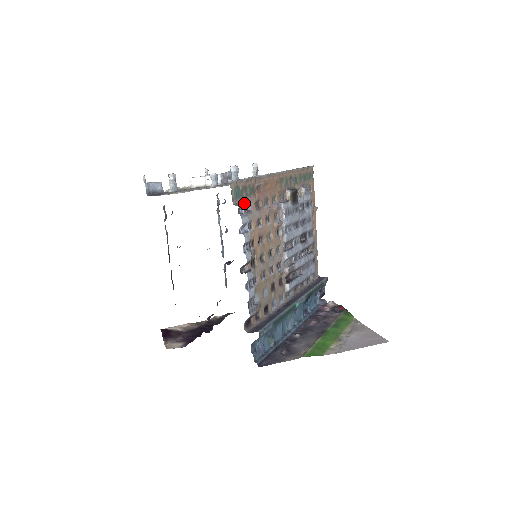
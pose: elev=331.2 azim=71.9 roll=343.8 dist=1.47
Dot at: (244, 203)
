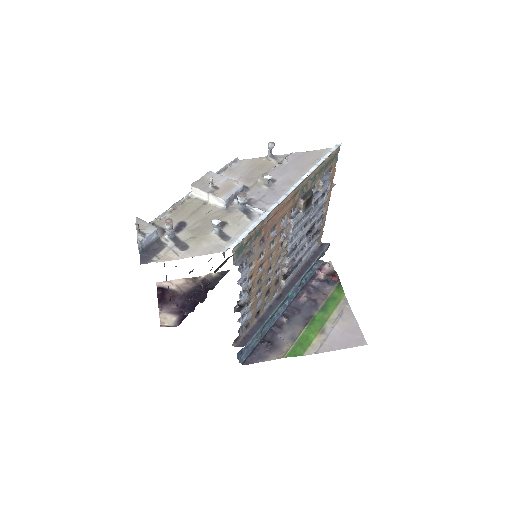
Dot at: (246, 256)
